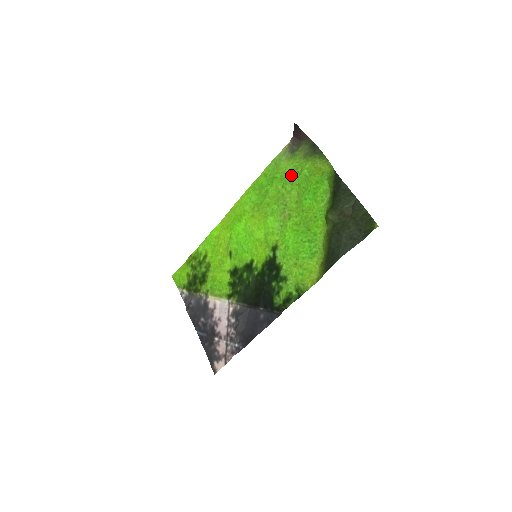
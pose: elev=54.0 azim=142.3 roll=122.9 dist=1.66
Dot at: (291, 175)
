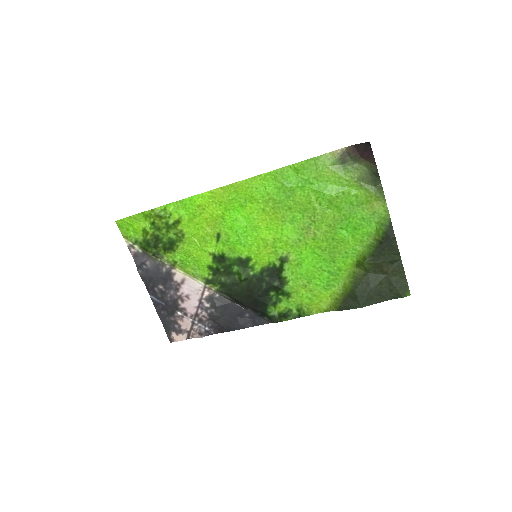
Dot at: (334, 193)
